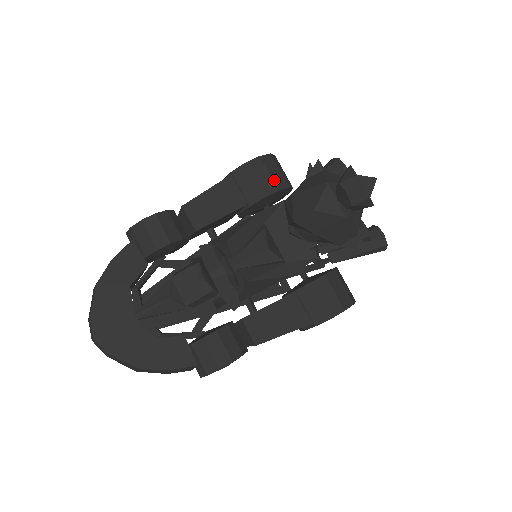
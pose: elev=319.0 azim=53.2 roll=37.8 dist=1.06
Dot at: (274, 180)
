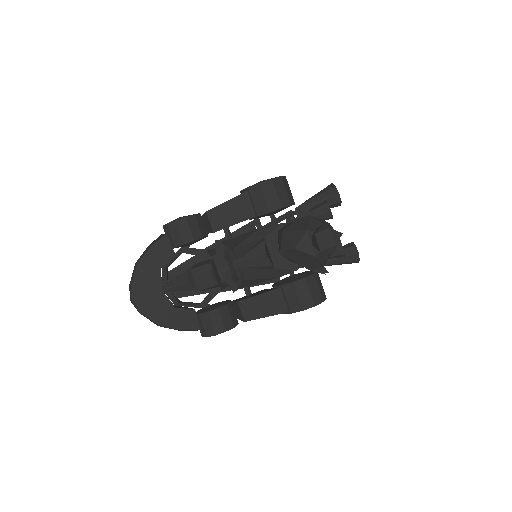
Dot at: (280, 199)
